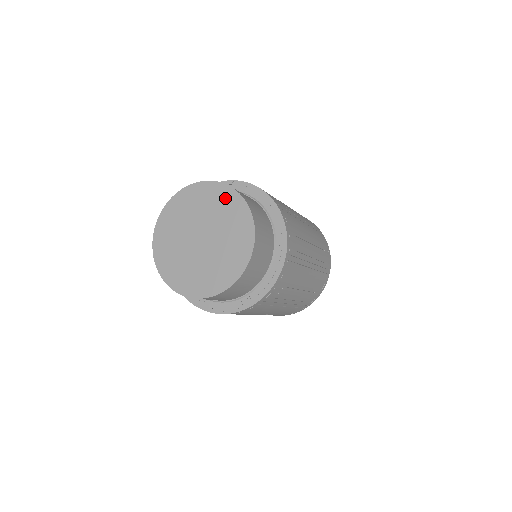
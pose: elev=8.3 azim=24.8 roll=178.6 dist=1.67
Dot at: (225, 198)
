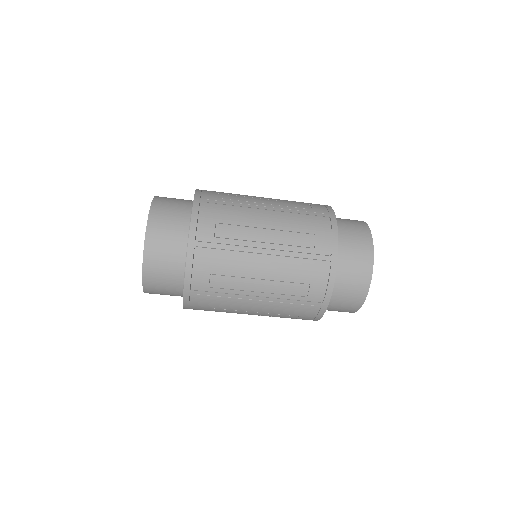
Dot at: occluded
